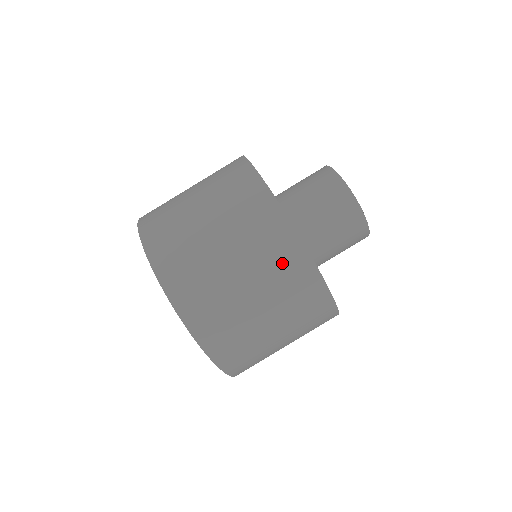
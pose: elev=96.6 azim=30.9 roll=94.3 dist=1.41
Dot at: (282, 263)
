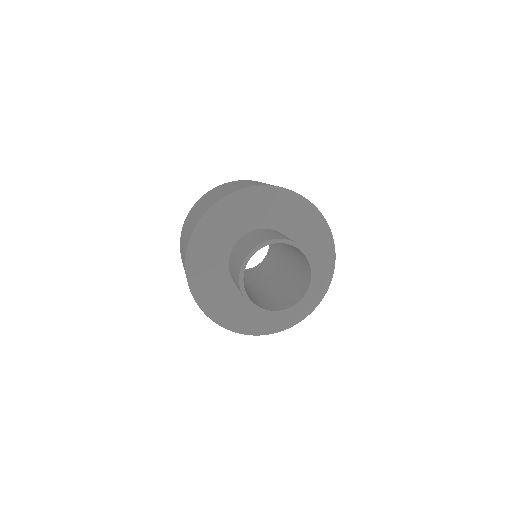
Dot at: occluded
